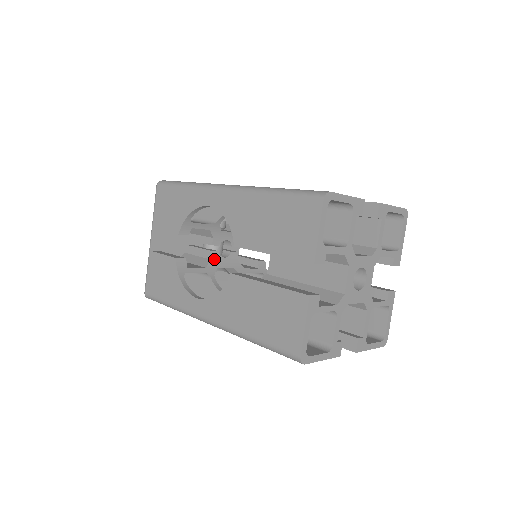
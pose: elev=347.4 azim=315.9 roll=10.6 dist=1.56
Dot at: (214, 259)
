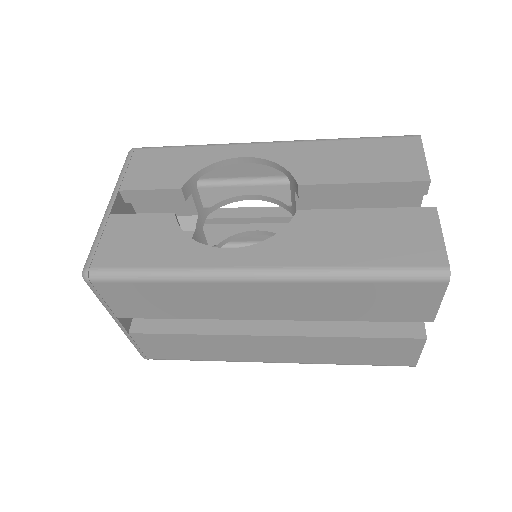
Dot at: occluded
